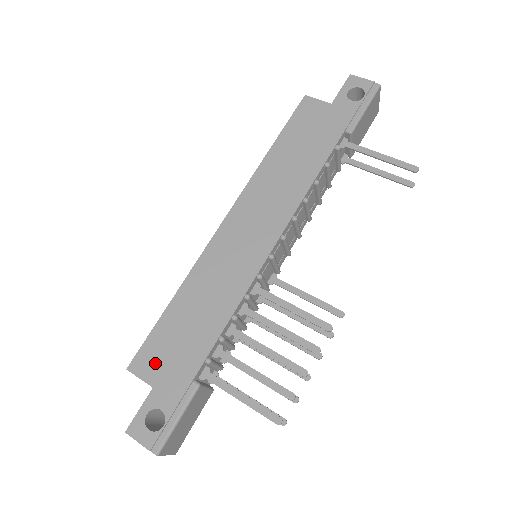
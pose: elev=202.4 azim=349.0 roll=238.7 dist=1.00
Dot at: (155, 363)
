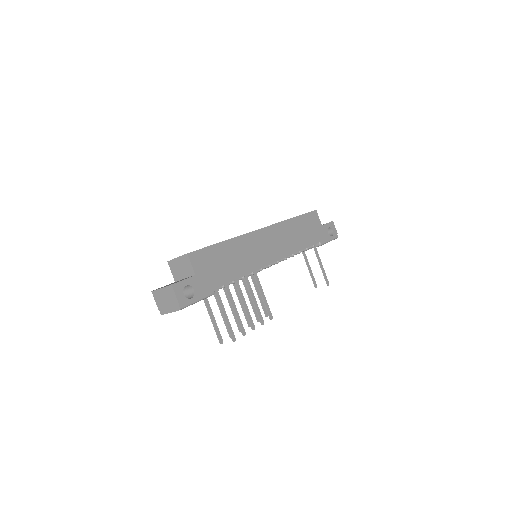
Dot at: (202, 264)
